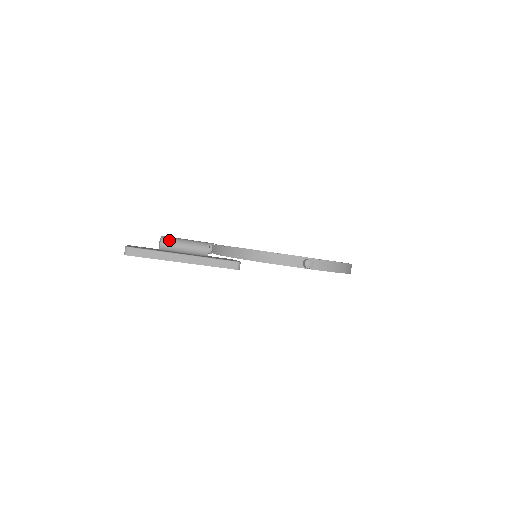
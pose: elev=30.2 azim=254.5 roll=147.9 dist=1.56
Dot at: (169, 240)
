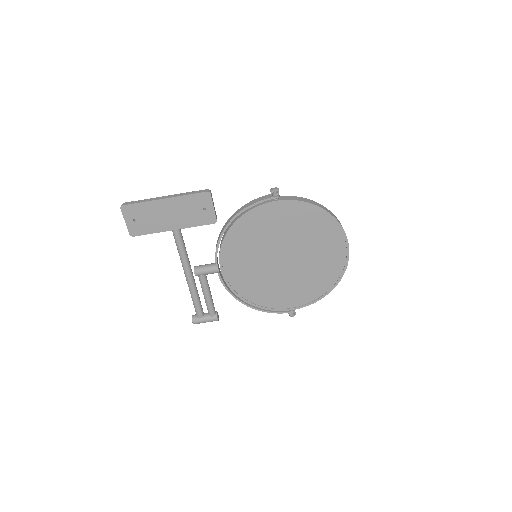
Dot at: occluded
